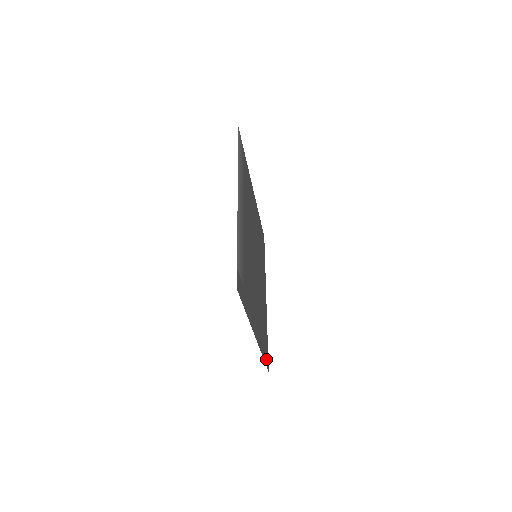
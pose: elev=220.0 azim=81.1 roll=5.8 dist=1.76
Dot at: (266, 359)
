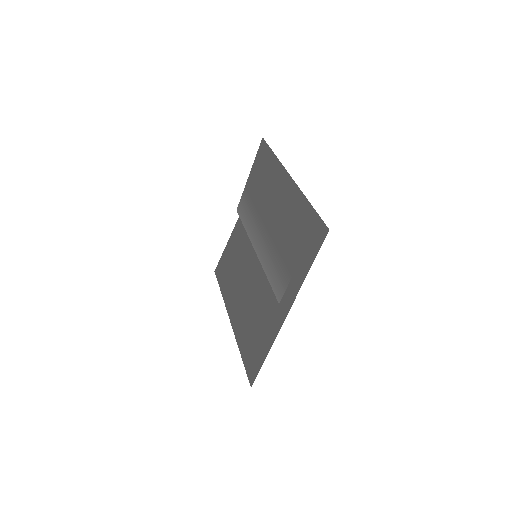
Dot at: occluded
